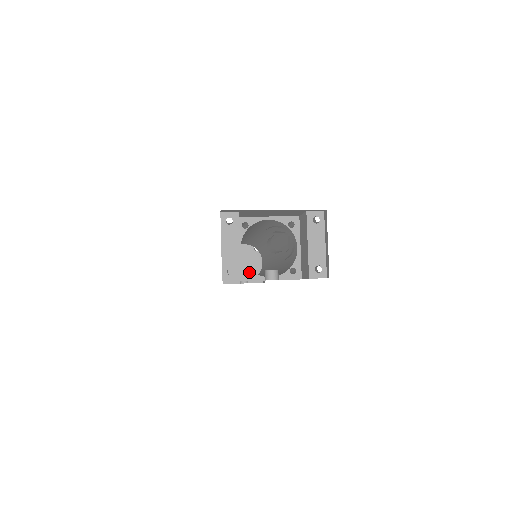
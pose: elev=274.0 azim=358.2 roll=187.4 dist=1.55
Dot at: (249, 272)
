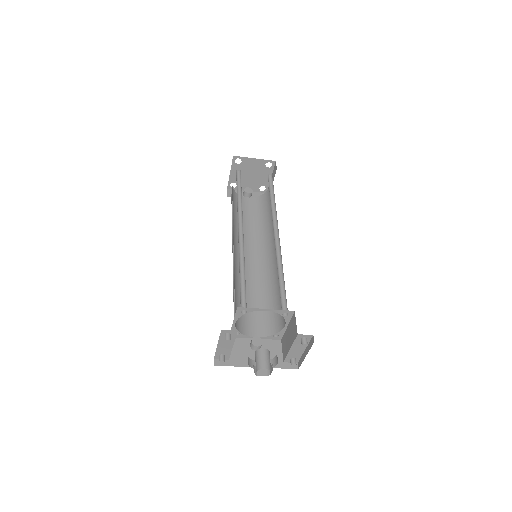
Dot at: (239, 330)
